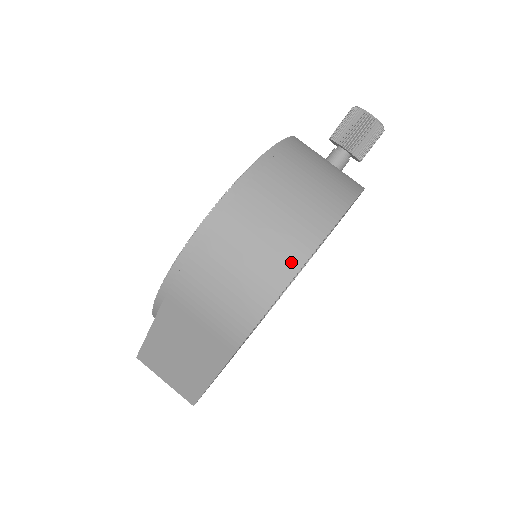
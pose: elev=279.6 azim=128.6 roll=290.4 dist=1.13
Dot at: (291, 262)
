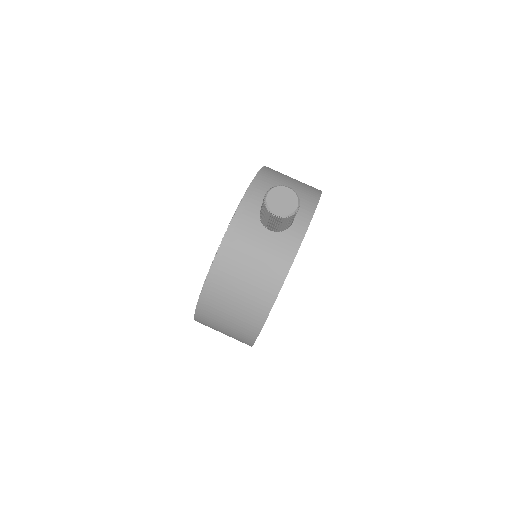
Dot at: (251, 334)
